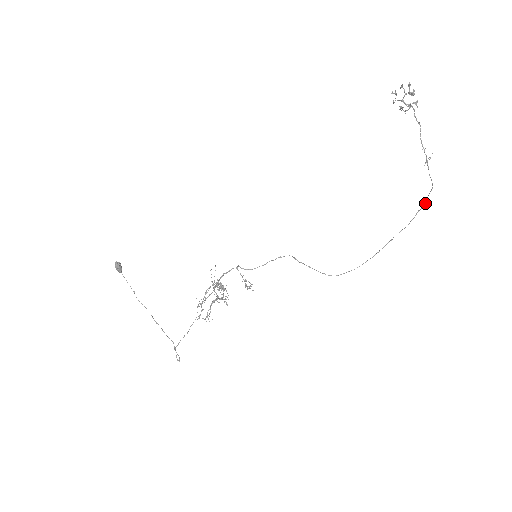
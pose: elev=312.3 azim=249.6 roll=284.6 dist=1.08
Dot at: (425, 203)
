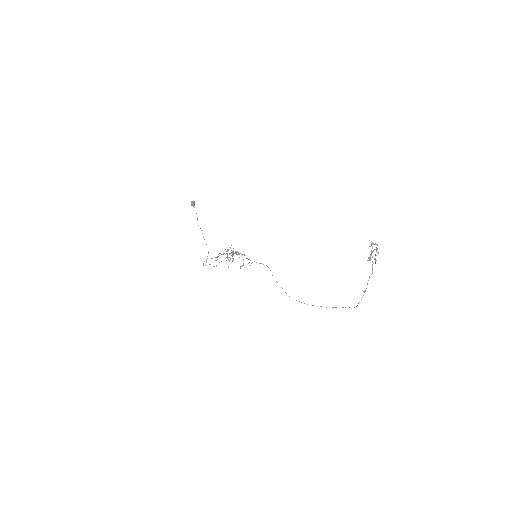
Dot at: occluded
